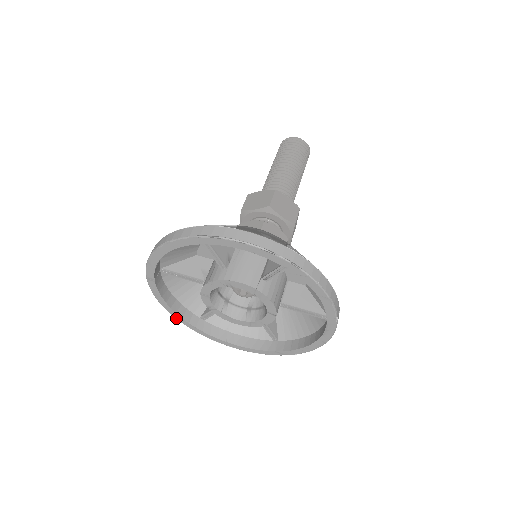
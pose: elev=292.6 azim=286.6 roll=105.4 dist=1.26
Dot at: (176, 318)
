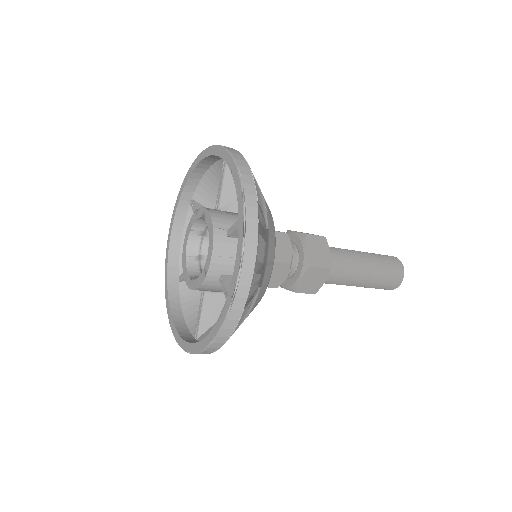
Dot at: (166, 257)
